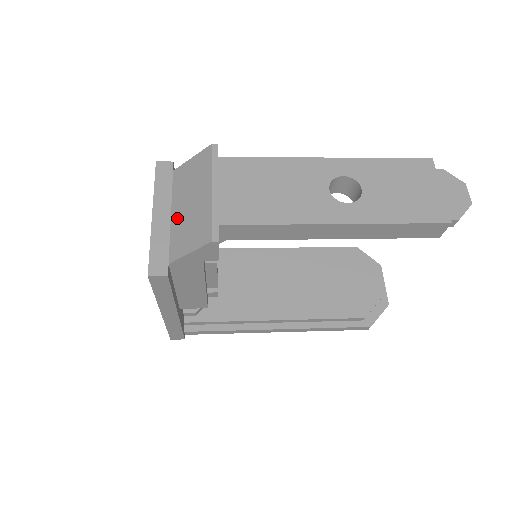
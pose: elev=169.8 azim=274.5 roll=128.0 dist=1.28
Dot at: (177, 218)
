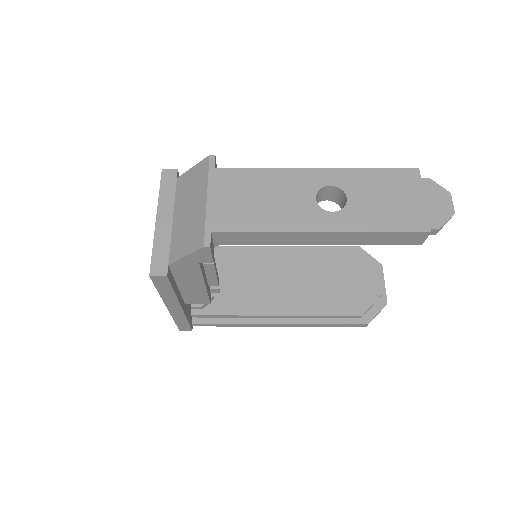
Dot at: (177, 223)
